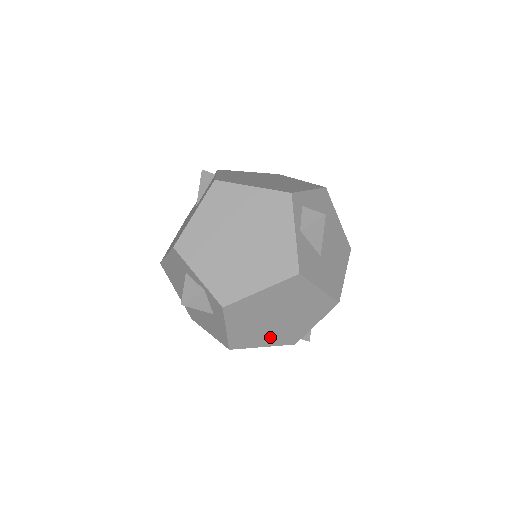
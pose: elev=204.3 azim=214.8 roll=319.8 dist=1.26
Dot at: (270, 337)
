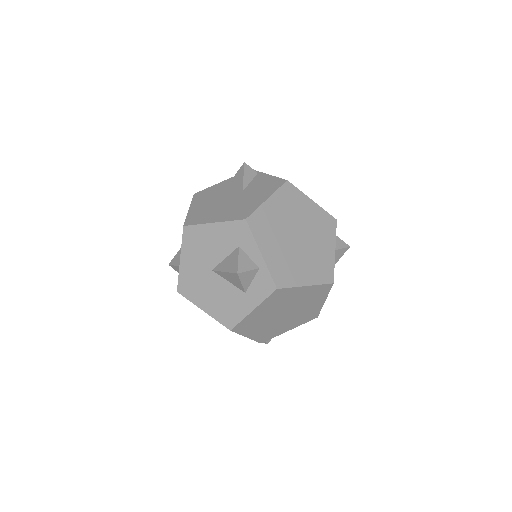
Dot at: (260, 330)
